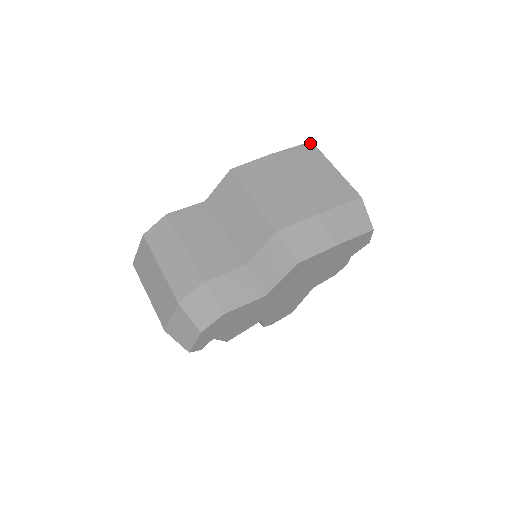
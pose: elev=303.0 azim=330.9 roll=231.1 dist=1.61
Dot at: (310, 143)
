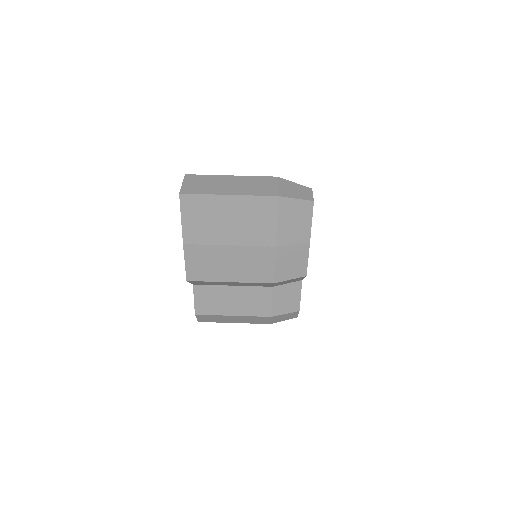
Dot at: (181, 197)
